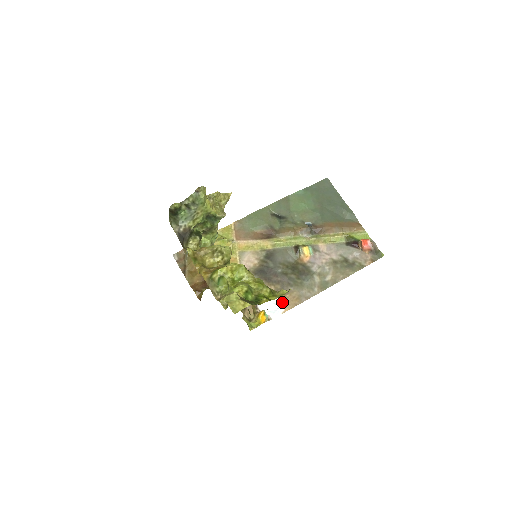
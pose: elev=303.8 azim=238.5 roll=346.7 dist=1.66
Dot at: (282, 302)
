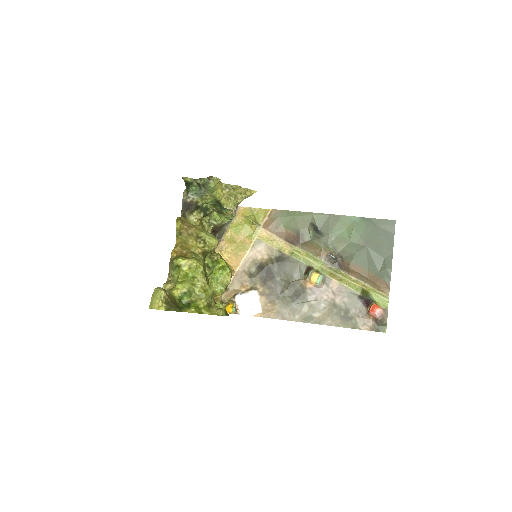
Dot at: (259, 306)
